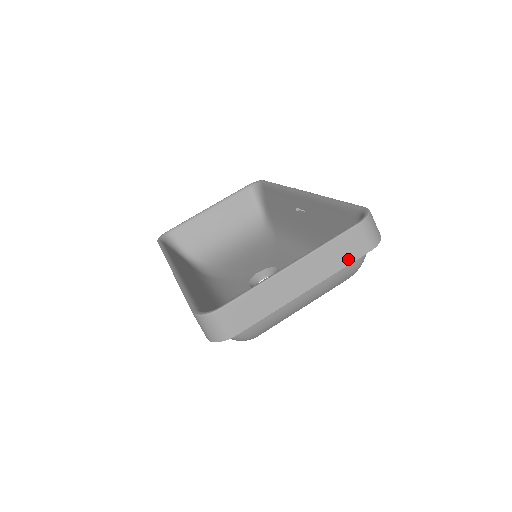
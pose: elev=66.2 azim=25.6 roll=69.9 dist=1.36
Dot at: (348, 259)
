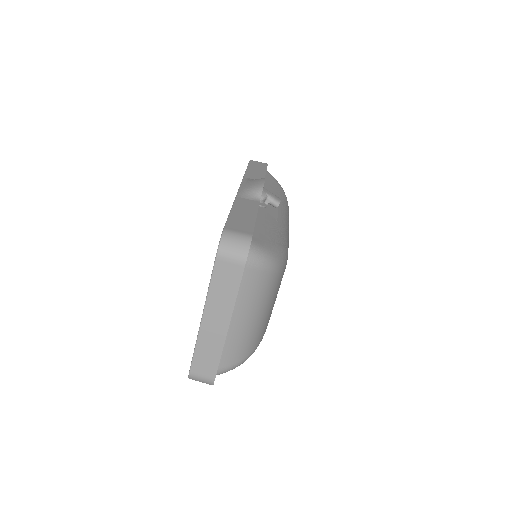
Dot at: (234, 285)
